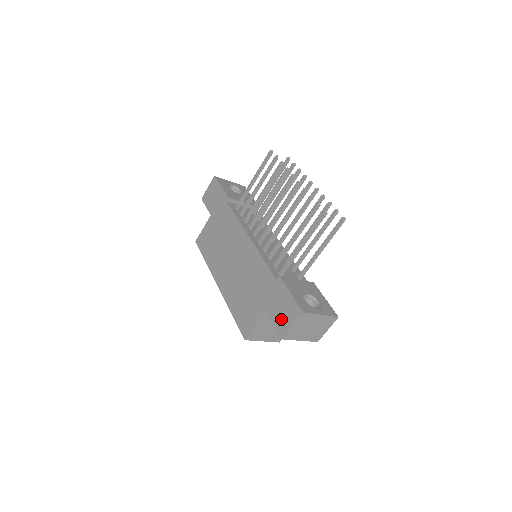
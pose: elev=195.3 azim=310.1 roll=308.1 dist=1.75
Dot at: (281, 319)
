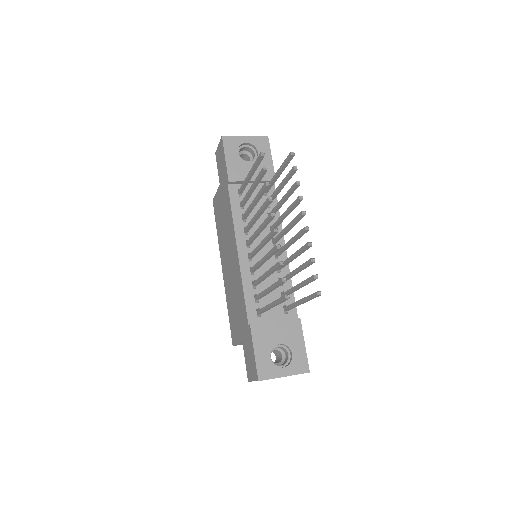
Dot at: (248, 365)
